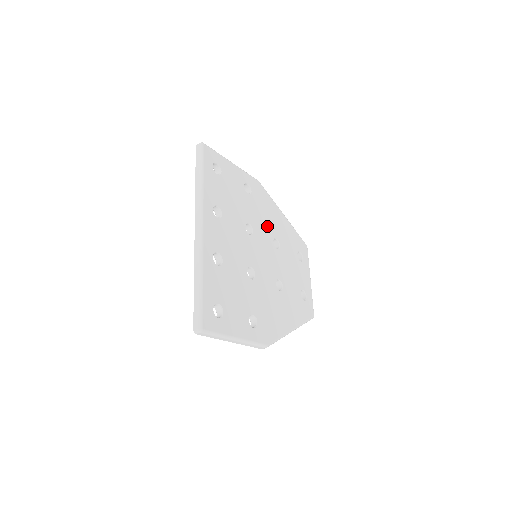
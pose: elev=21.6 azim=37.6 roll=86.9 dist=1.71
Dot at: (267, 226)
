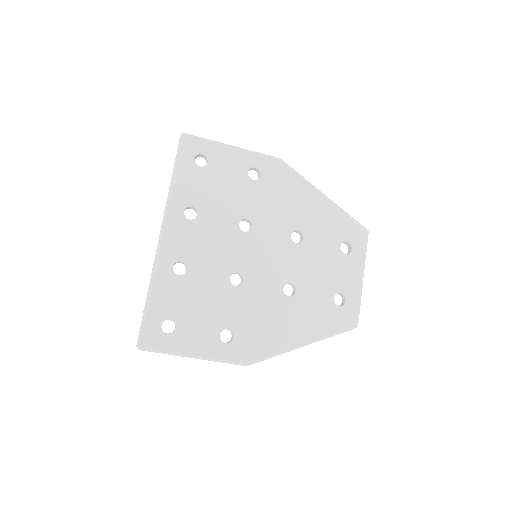
Dot at: (283, 216)
